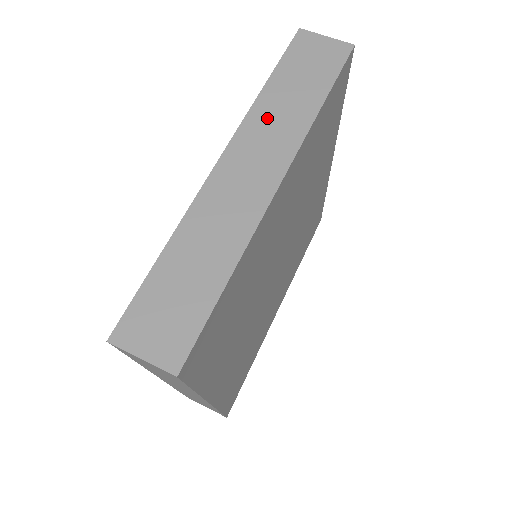
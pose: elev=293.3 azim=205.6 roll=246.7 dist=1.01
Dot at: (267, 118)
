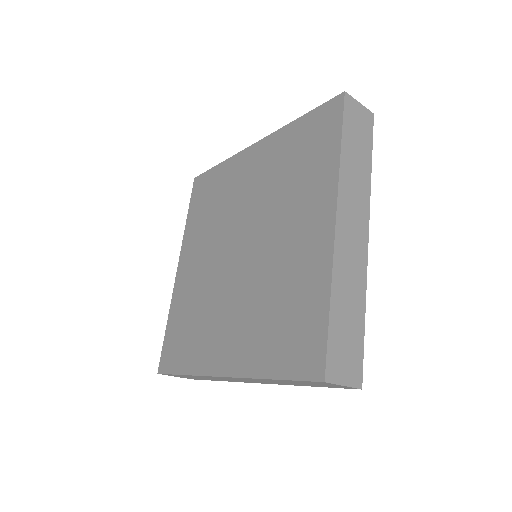
Dot at: (350, 181)
